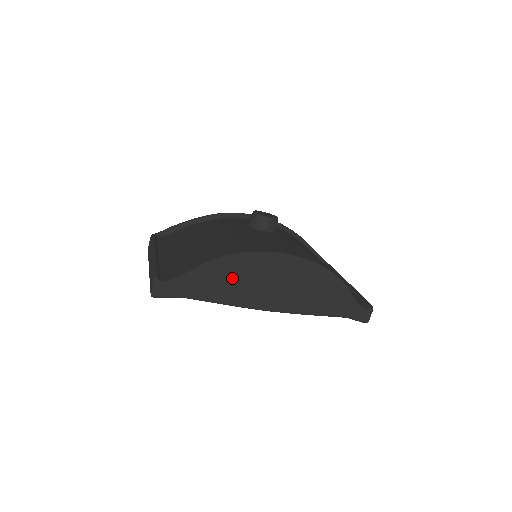
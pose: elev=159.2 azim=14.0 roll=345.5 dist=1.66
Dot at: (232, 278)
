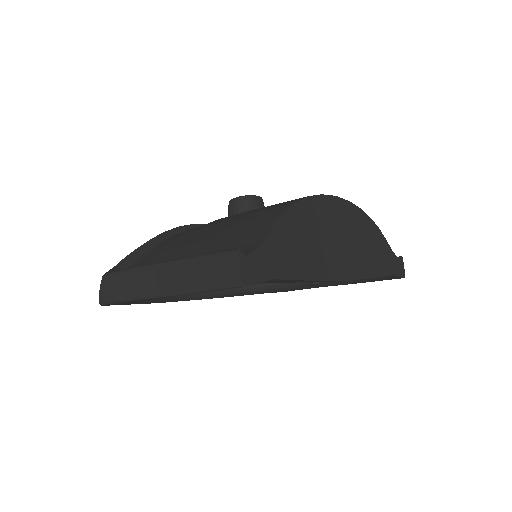
Dot at: (308, 237)
